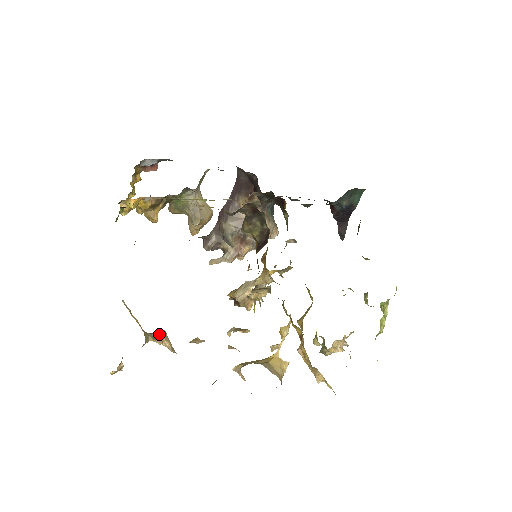
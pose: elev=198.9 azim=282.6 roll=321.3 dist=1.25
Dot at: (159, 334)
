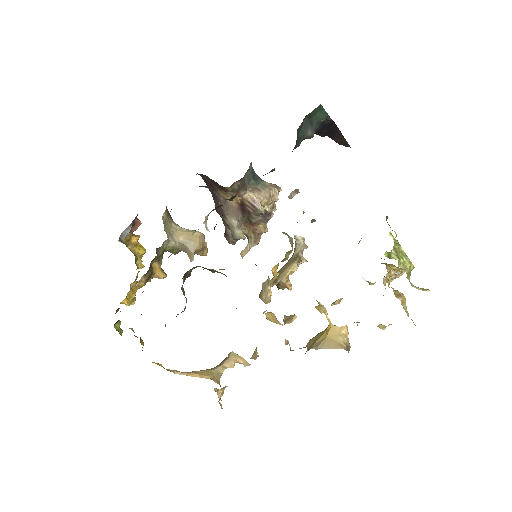
Dot at: (228, 359)
